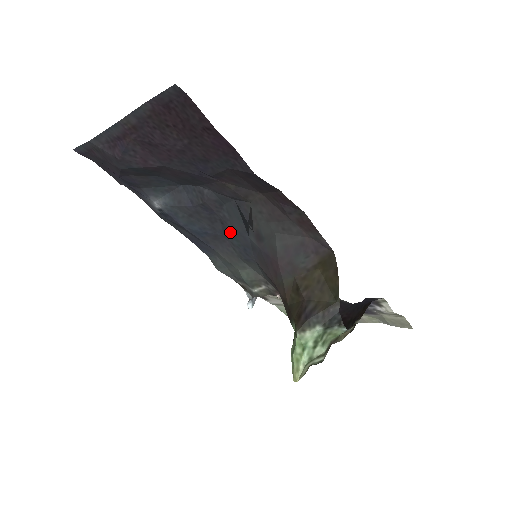
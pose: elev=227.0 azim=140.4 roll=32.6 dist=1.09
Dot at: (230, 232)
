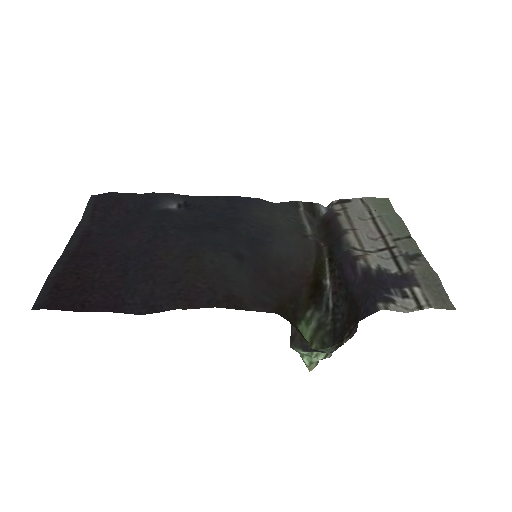
Dot at: (230, 231)
